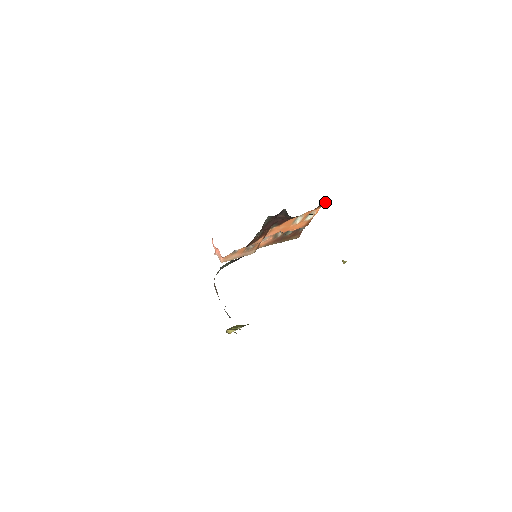
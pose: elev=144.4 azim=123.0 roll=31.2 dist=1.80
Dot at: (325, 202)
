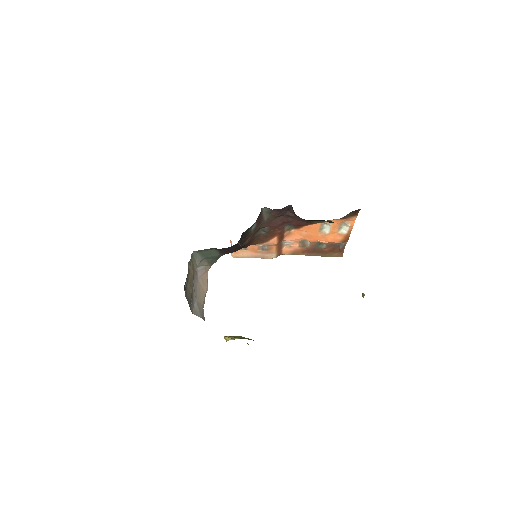
Dot at: (358, 211)
